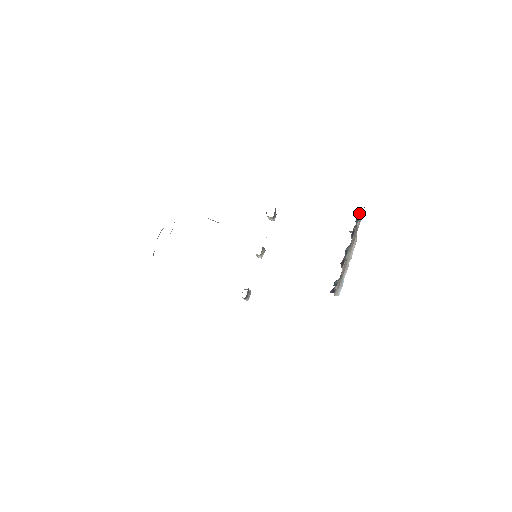
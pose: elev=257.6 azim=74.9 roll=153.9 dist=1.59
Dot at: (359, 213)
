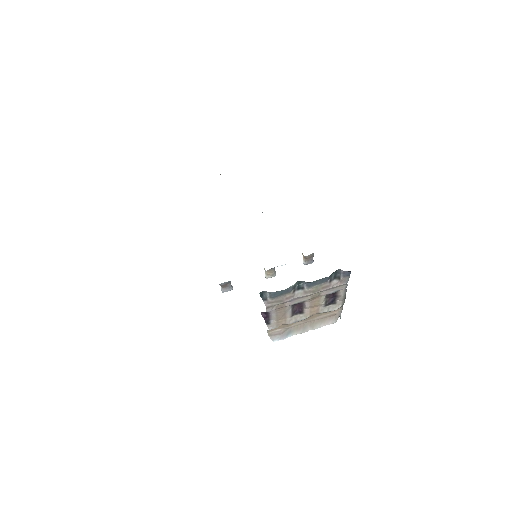
Dot at: (341, 271)
